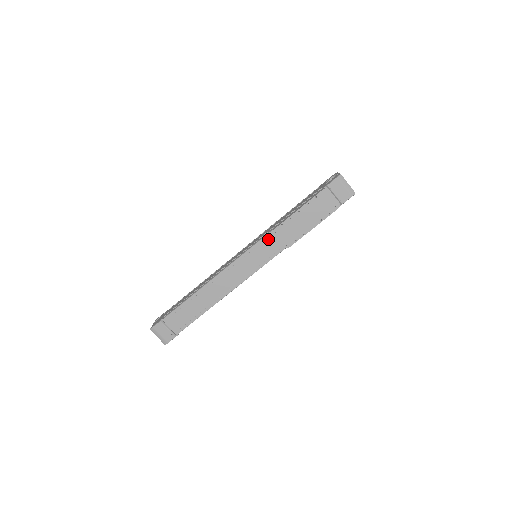
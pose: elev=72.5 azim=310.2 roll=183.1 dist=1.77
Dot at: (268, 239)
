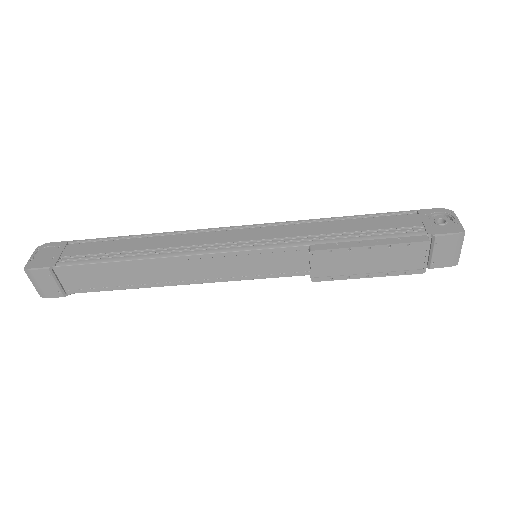
Dot at: (293, 252)
